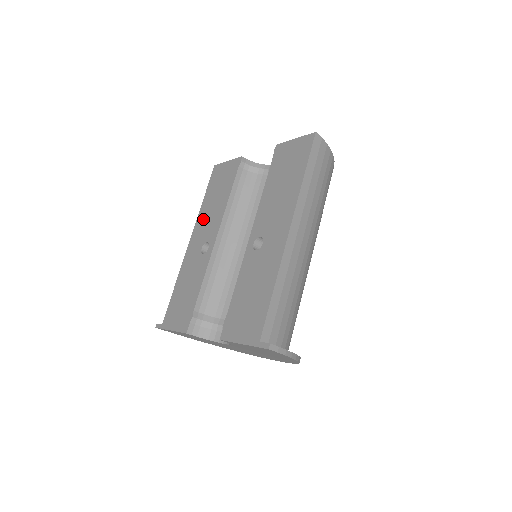
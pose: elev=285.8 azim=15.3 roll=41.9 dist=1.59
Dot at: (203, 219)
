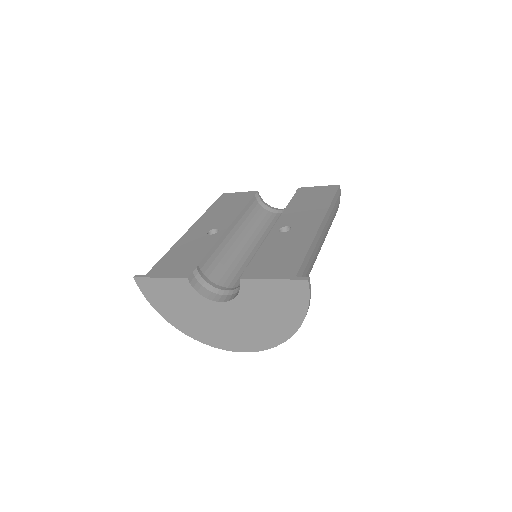
Dot at: (209, 217)
